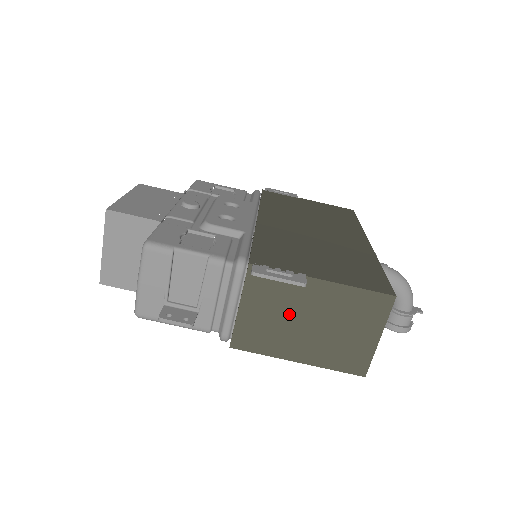
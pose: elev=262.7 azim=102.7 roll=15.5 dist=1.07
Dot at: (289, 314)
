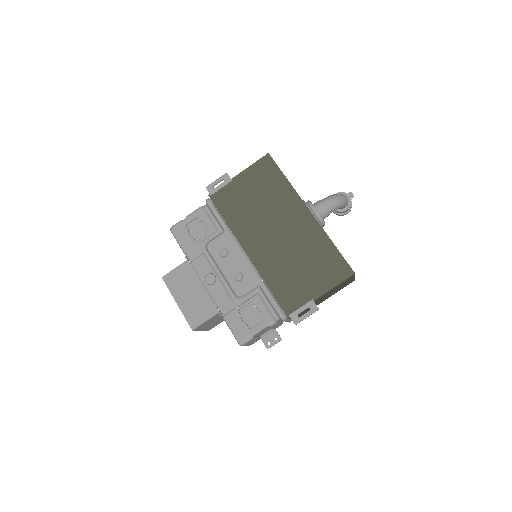
Dot at: occluded
